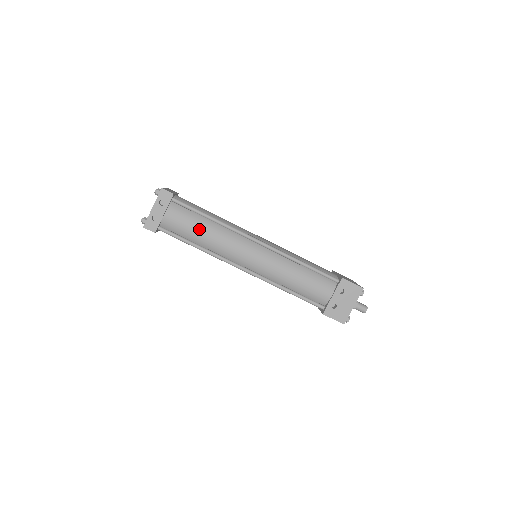
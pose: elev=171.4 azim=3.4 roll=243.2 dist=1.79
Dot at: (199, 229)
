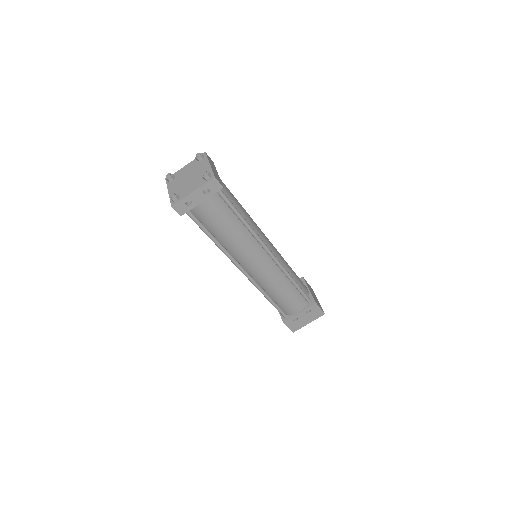
Dot at: (227, 228)
